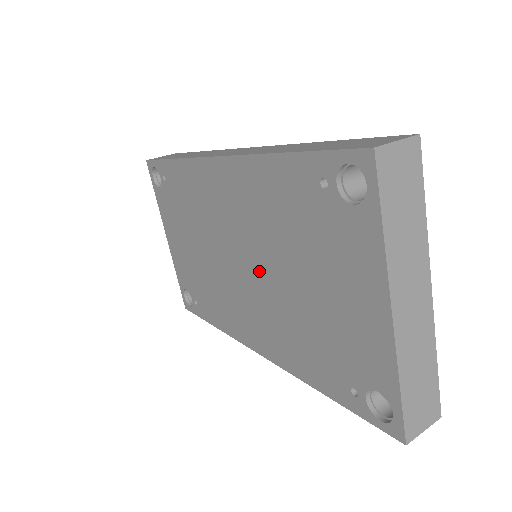
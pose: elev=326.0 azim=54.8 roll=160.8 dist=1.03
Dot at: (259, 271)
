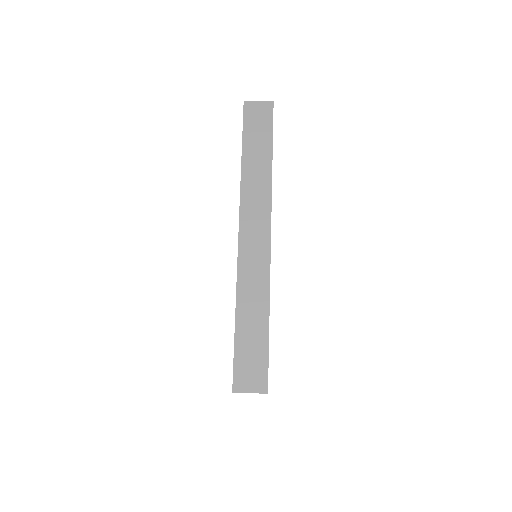
Dot at: occluded
